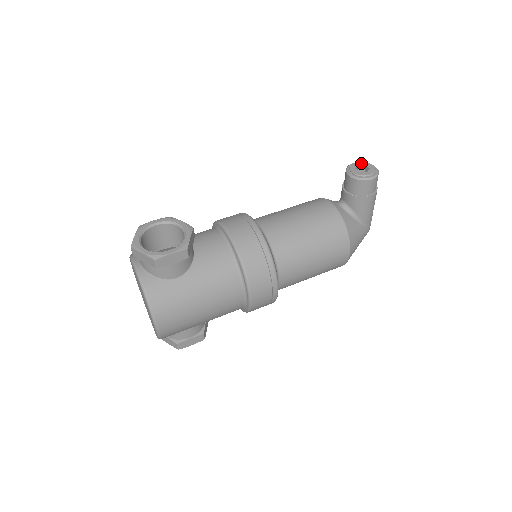
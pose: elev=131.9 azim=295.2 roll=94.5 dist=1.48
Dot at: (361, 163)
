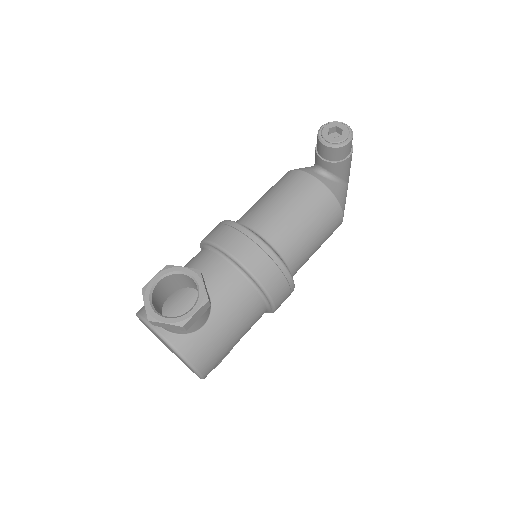
Dot at: (331, 125)
